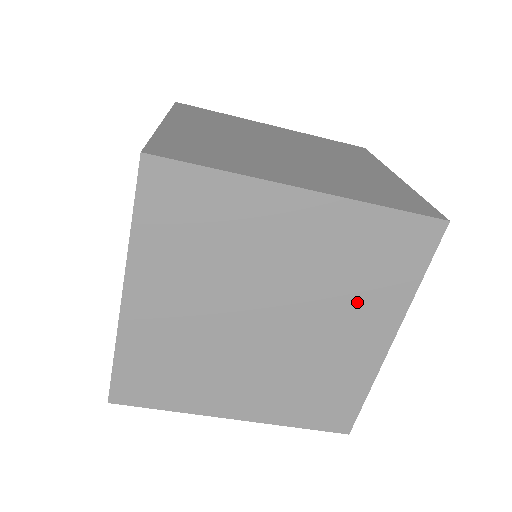
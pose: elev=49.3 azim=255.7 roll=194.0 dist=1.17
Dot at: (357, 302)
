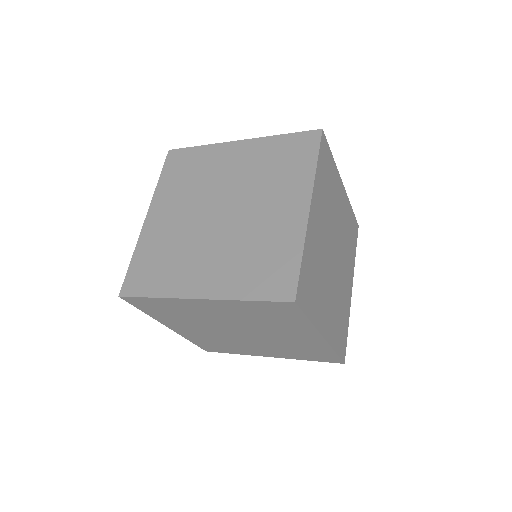
Dot at: (281, 327)
